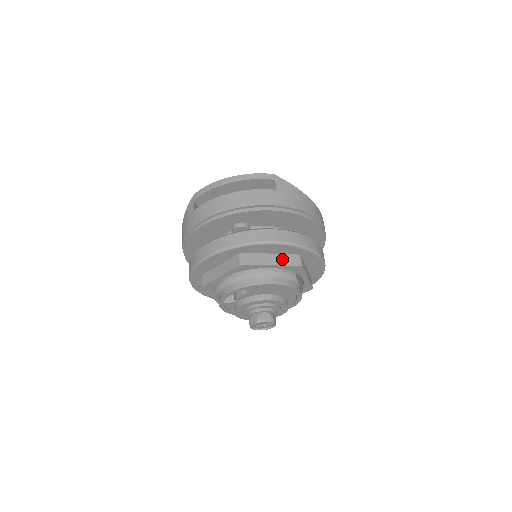
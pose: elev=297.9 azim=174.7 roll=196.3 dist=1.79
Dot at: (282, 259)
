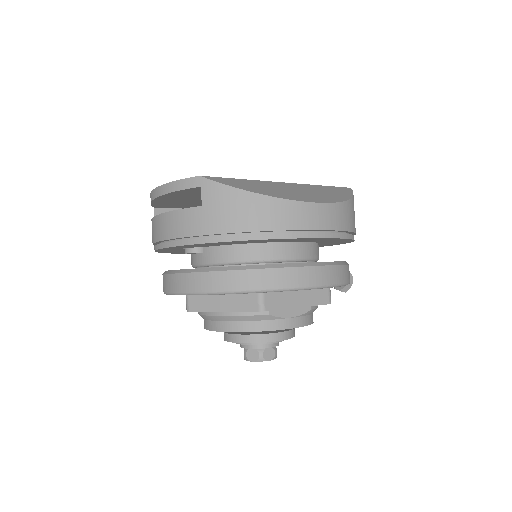
Dot at: (235, 301)
